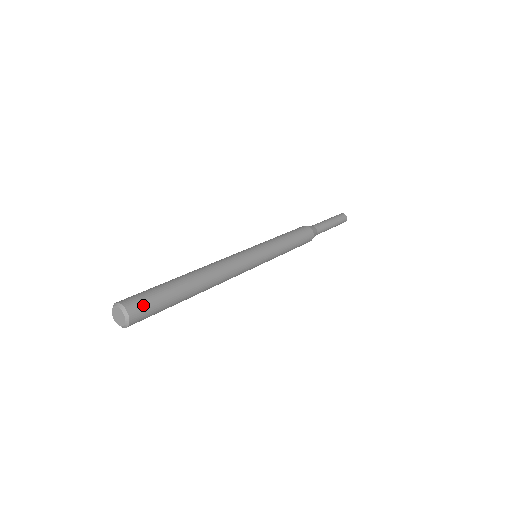
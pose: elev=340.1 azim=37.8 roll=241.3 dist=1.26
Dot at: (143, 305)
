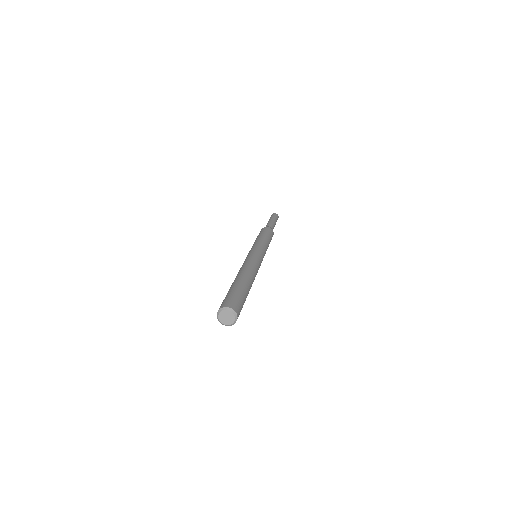
Dot at: (239, 306)
